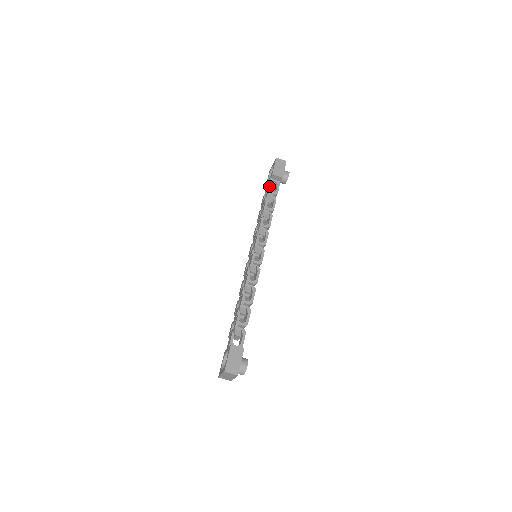
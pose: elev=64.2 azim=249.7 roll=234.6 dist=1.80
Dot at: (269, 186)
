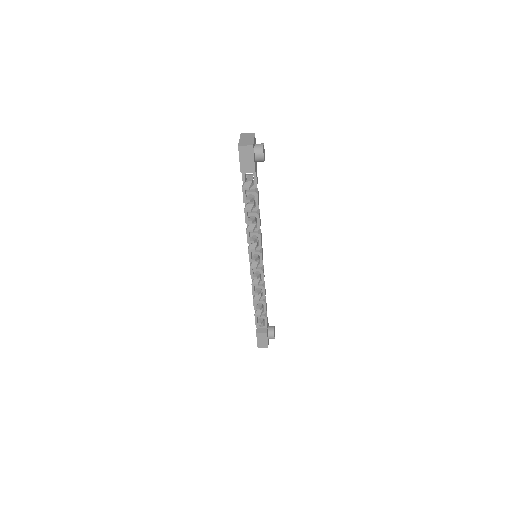
Dot at: occluded
